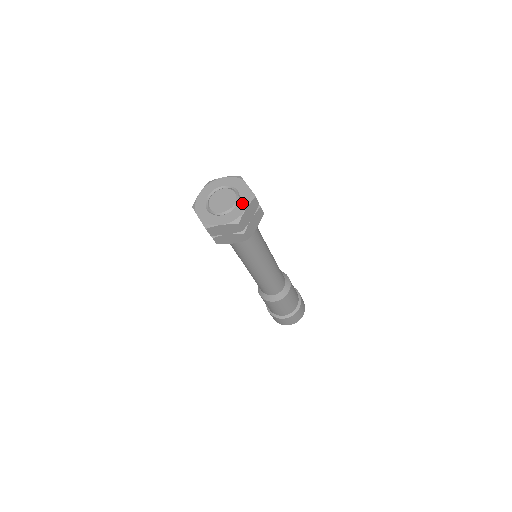
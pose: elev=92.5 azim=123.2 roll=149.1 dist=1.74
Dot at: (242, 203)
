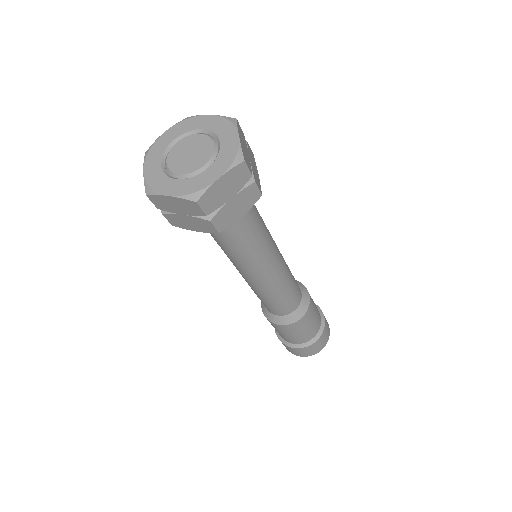
Dot at: (216, 166)
